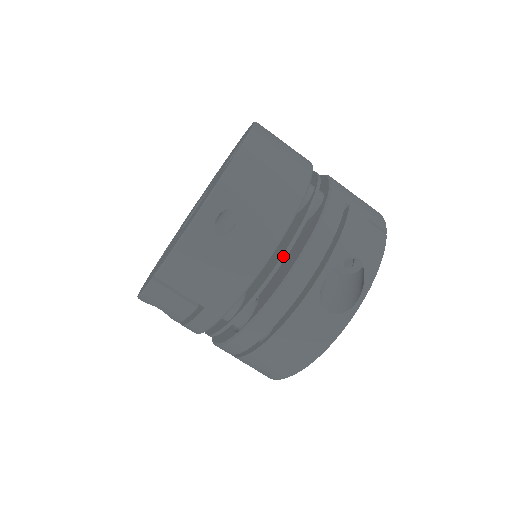
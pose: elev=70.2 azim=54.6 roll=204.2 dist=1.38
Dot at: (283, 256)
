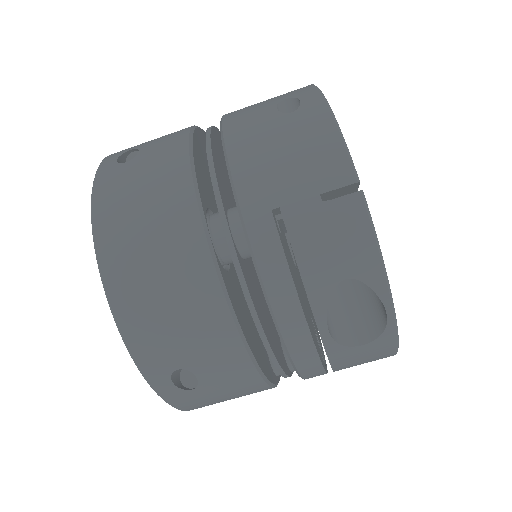
Dot at: (266, 347)
